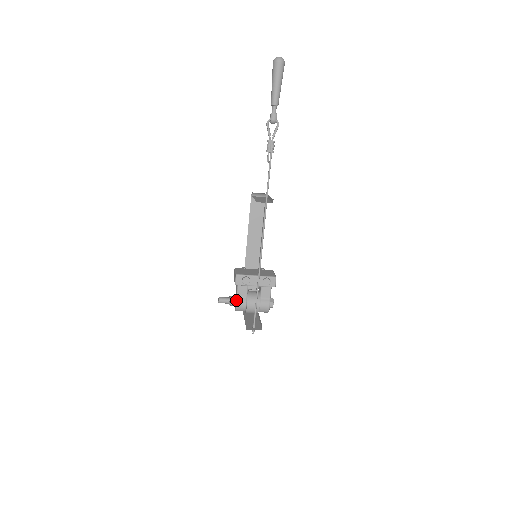
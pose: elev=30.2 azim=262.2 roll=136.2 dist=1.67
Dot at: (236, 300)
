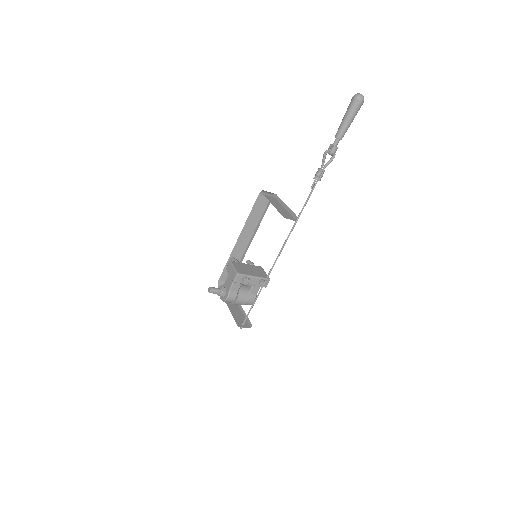
Dot at: (228, 294)
